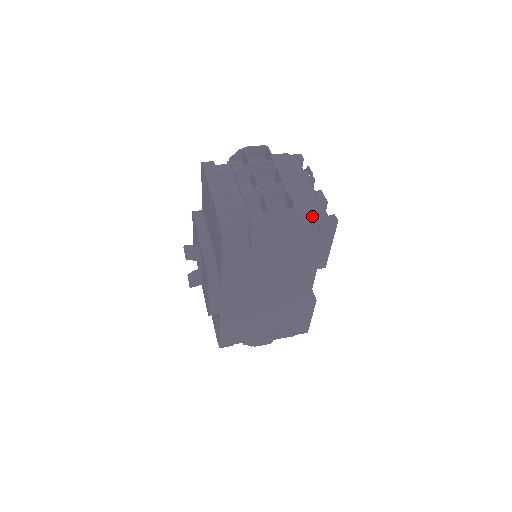
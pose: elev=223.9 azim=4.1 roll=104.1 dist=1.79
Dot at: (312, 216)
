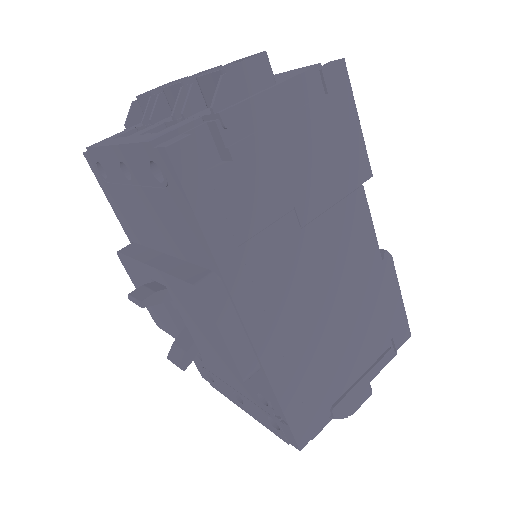
Dot at: (300, 71)
